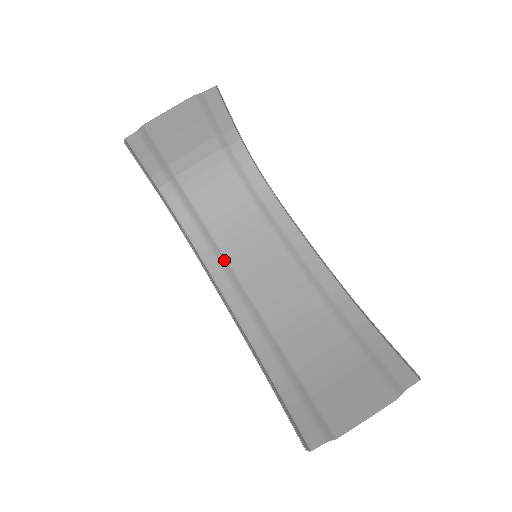
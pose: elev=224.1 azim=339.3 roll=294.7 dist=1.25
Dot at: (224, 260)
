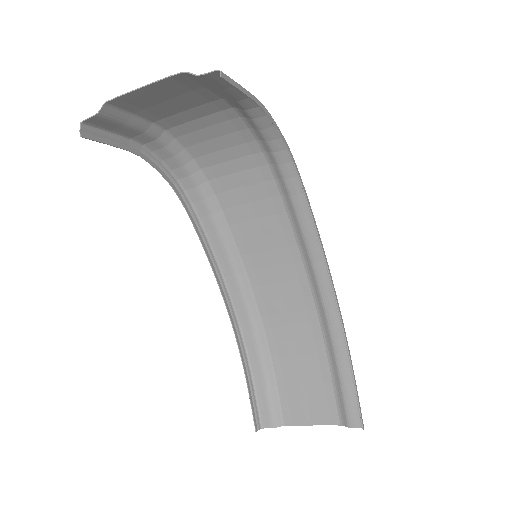
Dot at: (225, 226)
